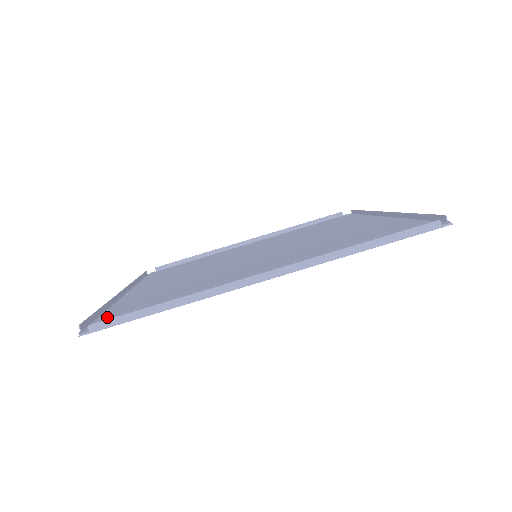
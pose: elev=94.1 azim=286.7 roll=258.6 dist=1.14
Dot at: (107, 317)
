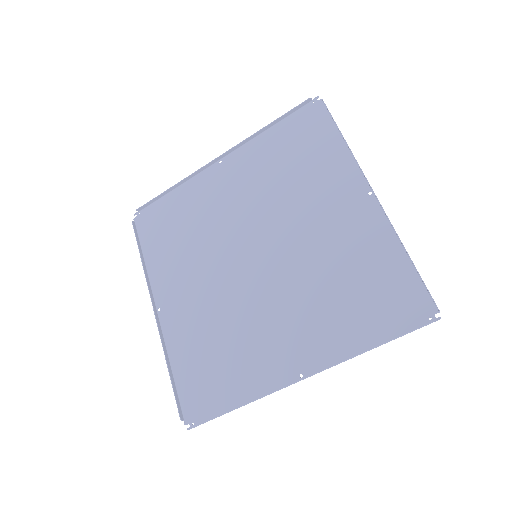
Dot at: (185, 390)
